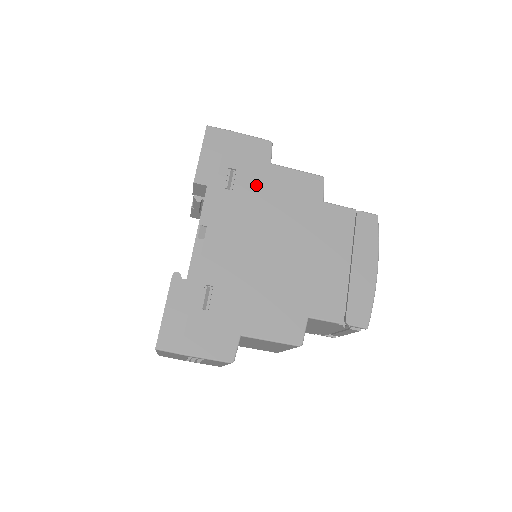
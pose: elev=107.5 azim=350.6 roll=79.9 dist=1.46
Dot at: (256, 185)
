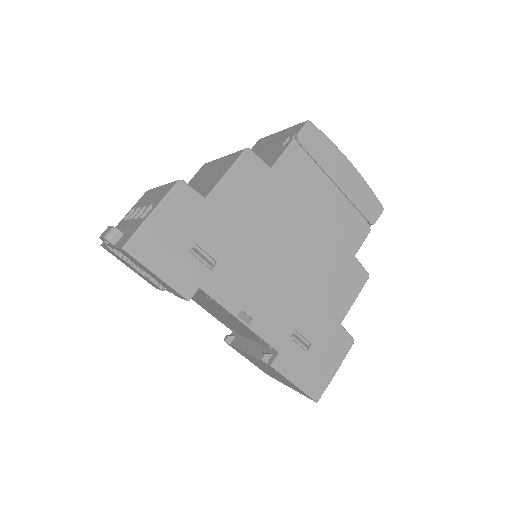
Dot at: (223, 232)
